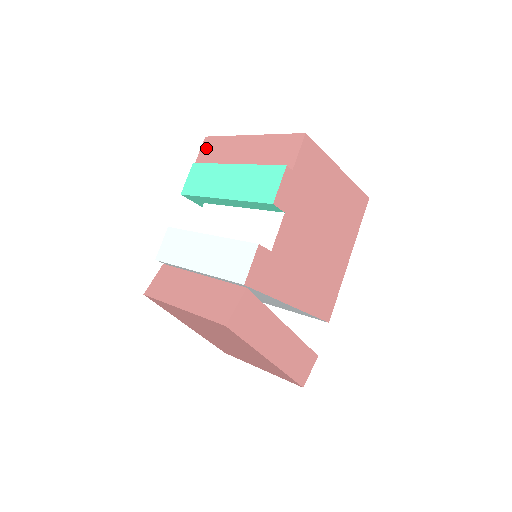
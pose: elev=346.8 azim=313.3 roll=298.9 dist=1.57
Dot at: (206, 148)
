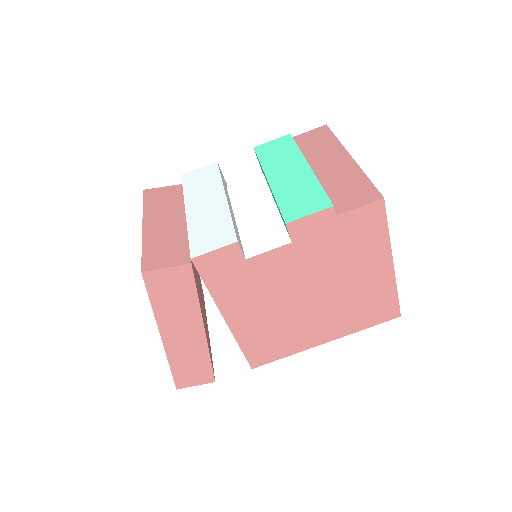
Dot at: (315, 133)
